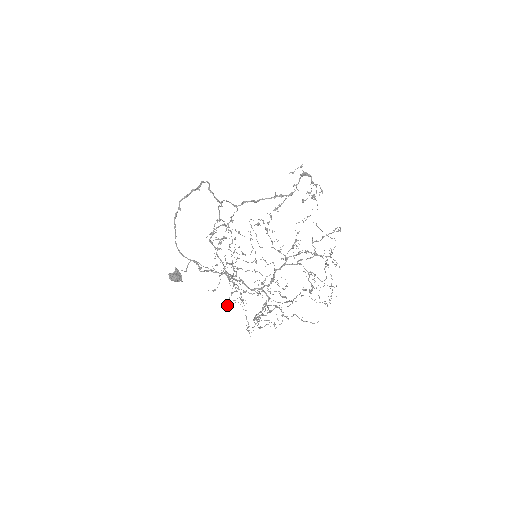
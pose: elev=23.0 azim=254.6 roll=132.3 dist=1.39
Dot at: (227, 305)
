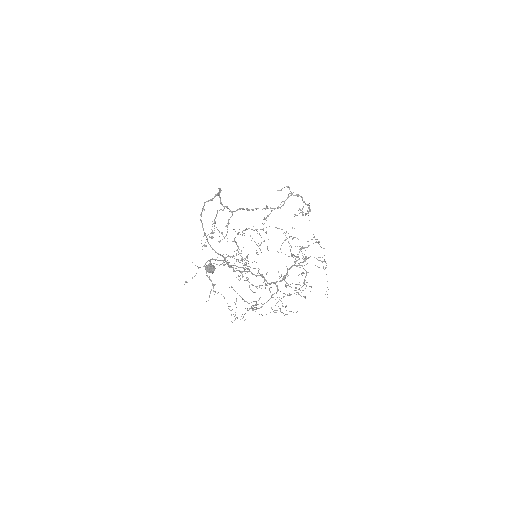
Dot at: (209, 296)
